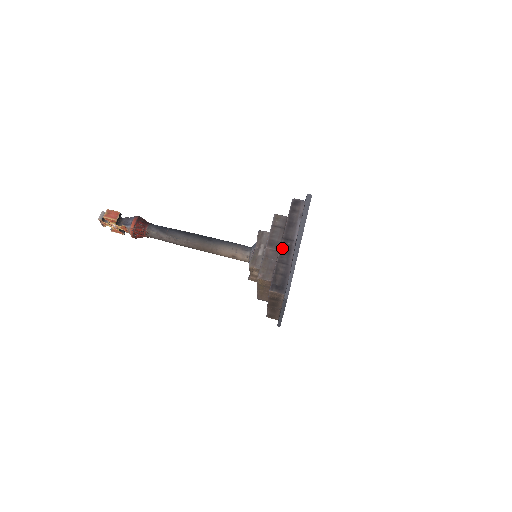
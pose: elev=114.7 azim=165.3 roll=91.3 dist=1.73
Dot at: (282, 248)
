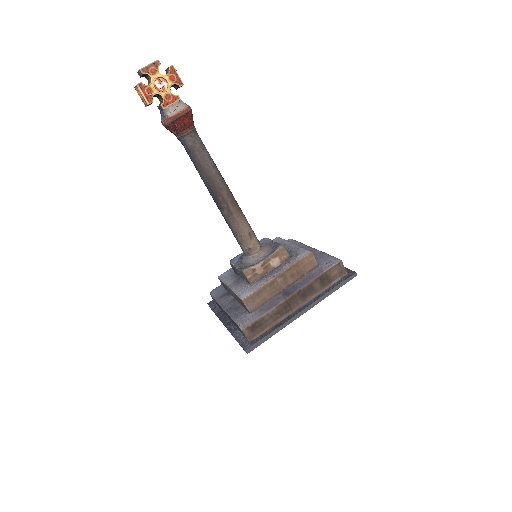
Dot at: occluded
